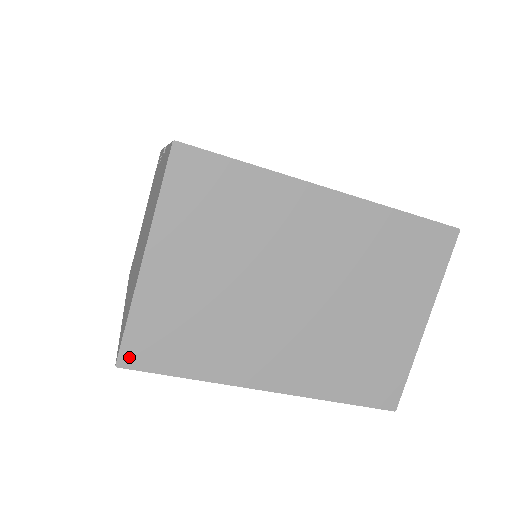
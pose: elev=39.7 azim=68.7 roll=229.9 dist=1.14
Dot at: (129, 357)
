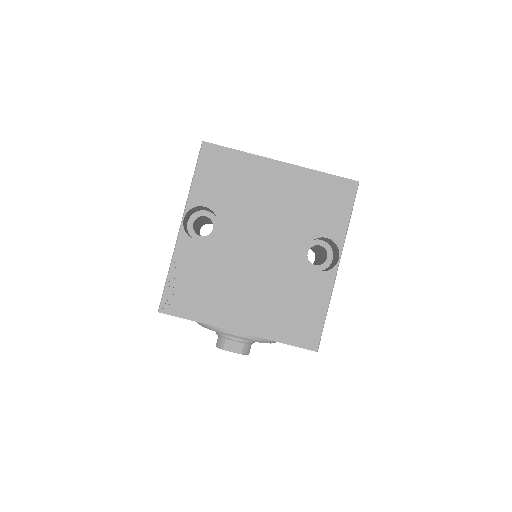
Dot at: occluded
